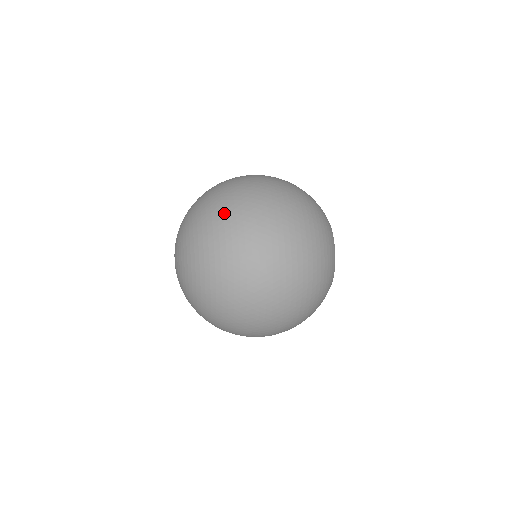
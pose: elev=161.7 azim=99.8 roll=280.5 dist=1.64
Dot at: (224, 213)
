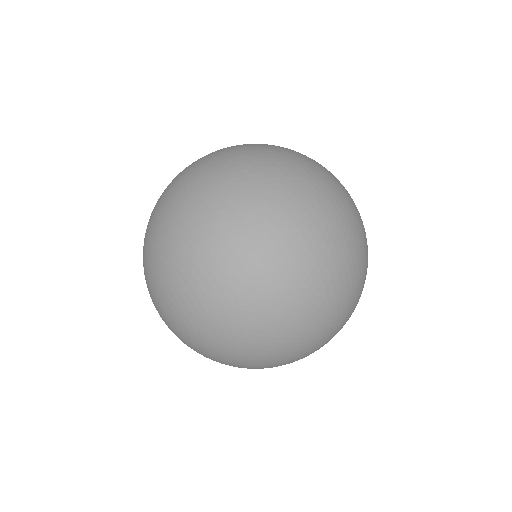
Dot at: (269, 292)
